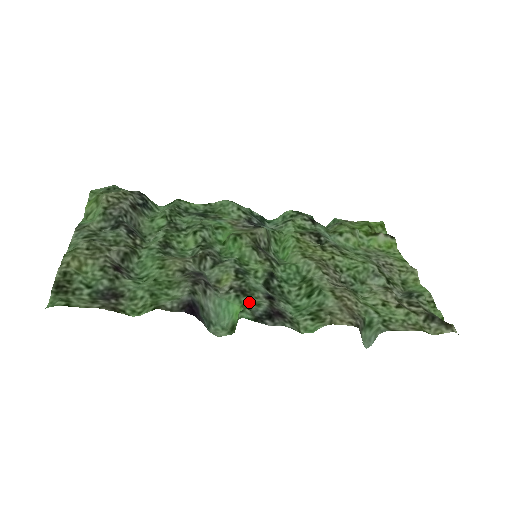
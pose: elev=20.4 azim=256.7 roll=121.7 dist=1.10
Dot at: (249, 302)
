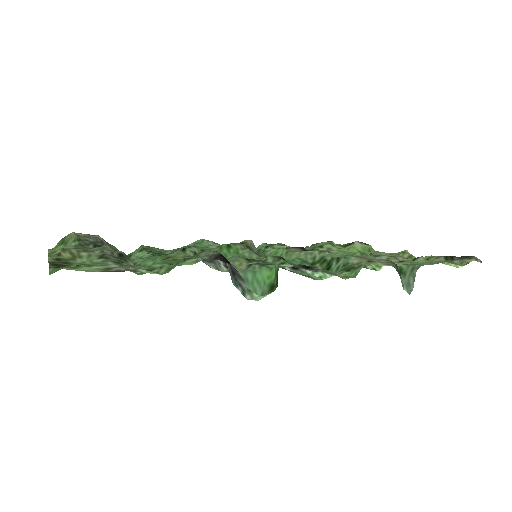
Dot at: occluded
